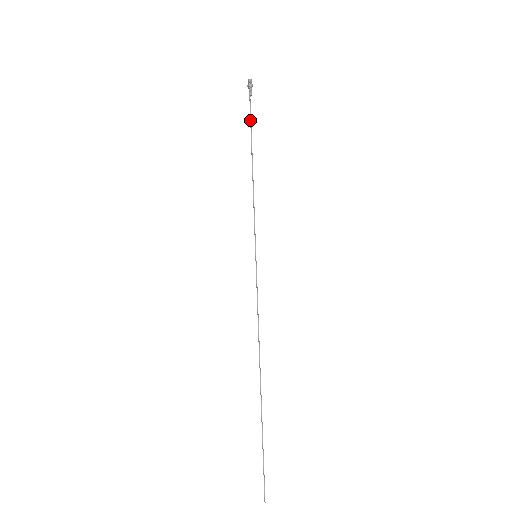
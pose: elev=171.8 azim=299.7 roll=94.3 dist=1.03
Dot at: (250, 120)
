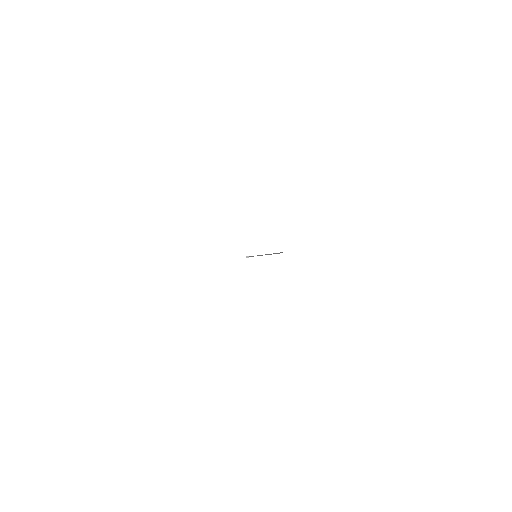
Dot at: occluded
